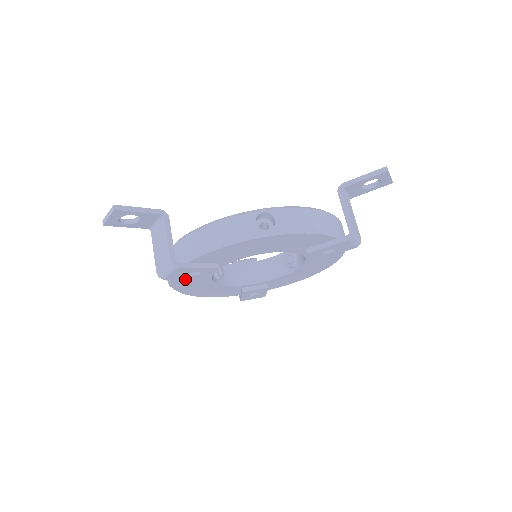
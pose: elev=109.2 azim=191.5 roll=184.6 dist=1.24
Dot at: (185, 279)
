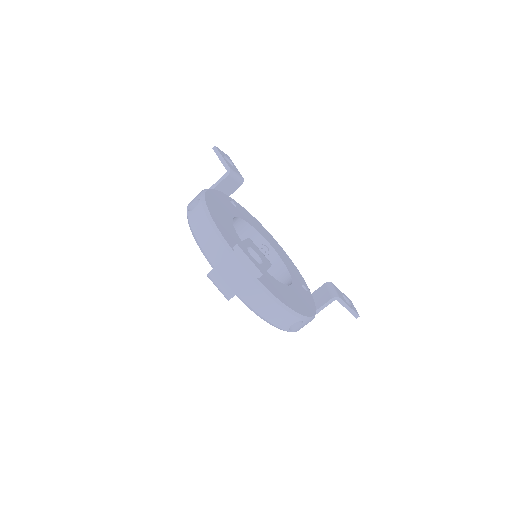
Dot at: occluded
